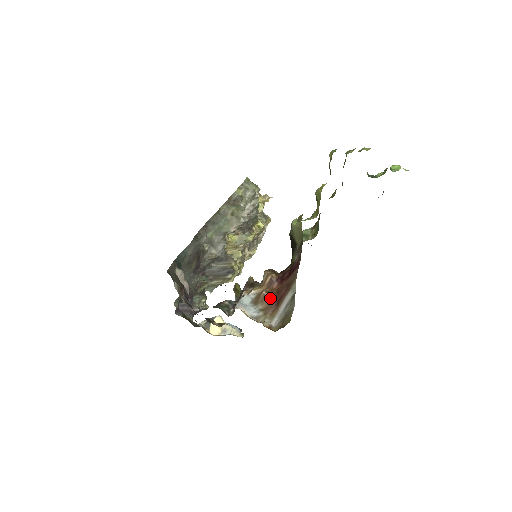
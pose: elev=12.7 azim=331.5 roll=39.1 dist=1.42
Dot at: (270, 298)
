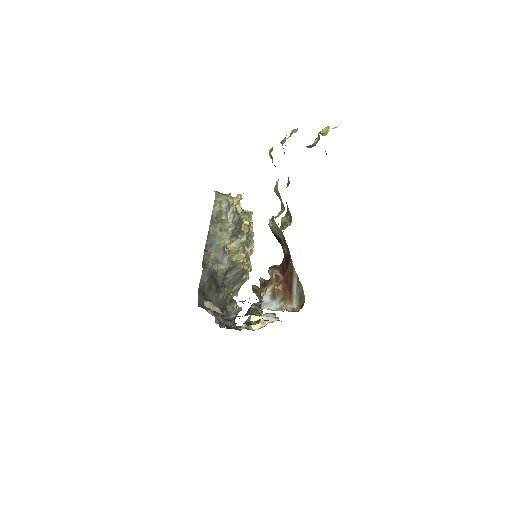
Dot at: (282, 289)
